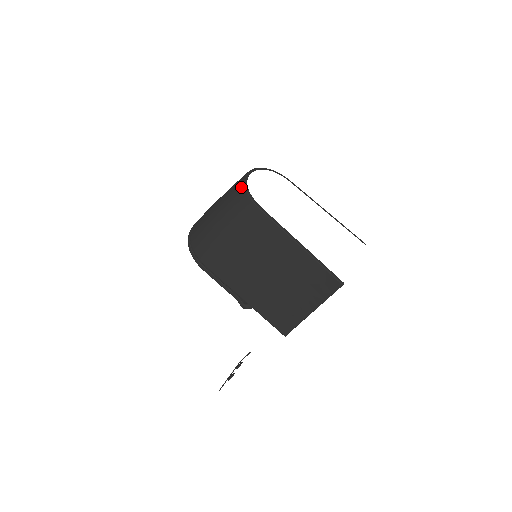
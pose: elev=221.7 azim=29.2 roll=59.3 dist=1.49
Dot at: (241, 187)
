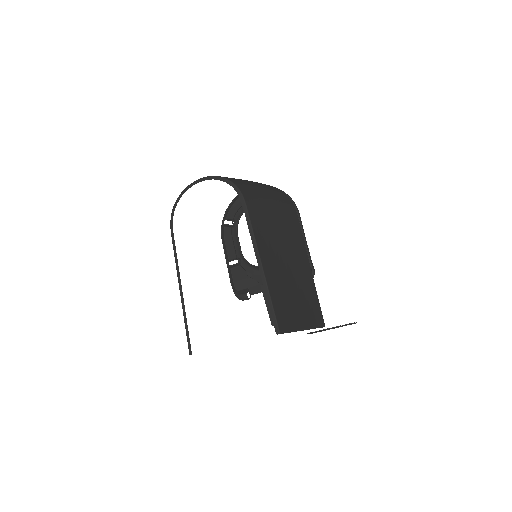
Dot at: occluded
